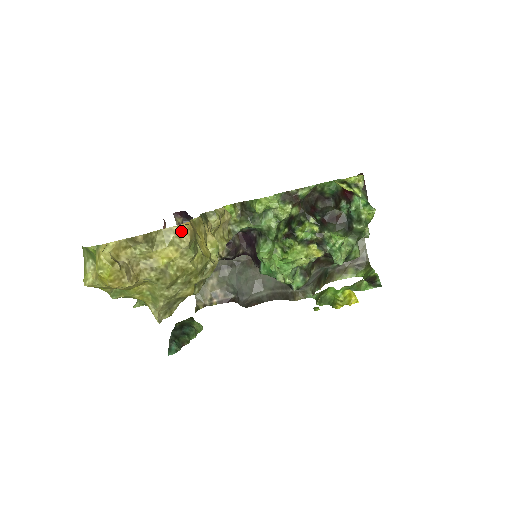
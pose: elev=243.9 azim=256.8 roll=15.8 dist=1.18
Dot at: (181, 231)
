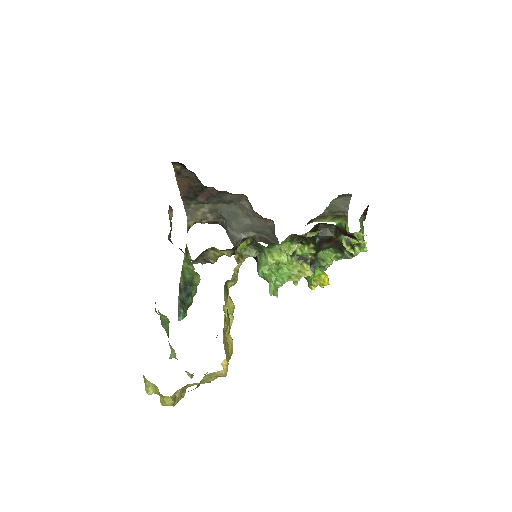
Dot at: (221, 374)
